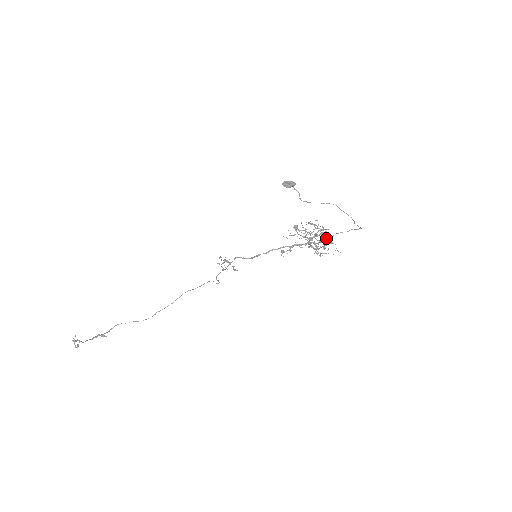
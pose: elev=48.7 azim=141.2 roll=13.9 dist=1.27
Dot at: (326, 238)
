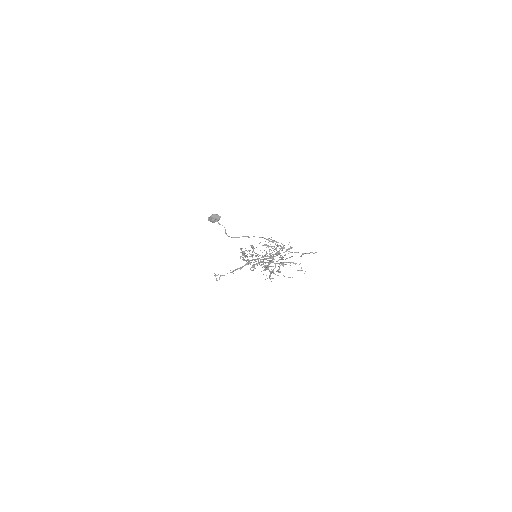
Dot at: (286, 258)
